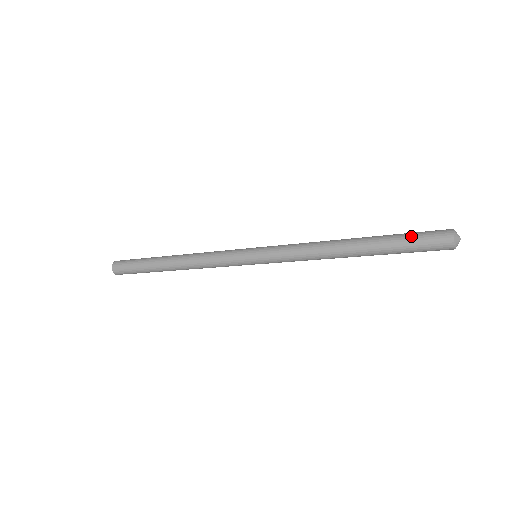
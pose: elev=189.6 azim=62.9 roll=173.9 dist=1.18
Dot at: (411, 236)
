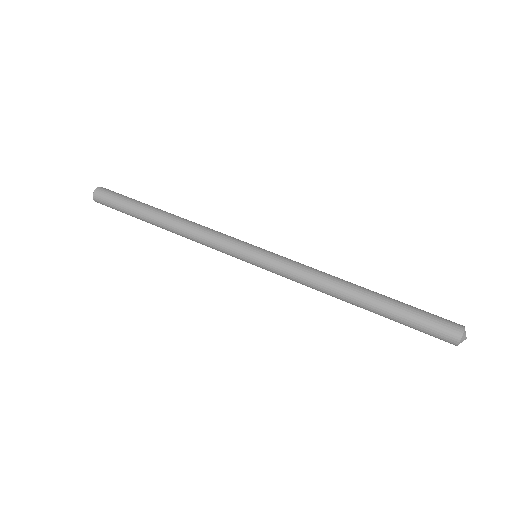
Dot at: (421, 316)
